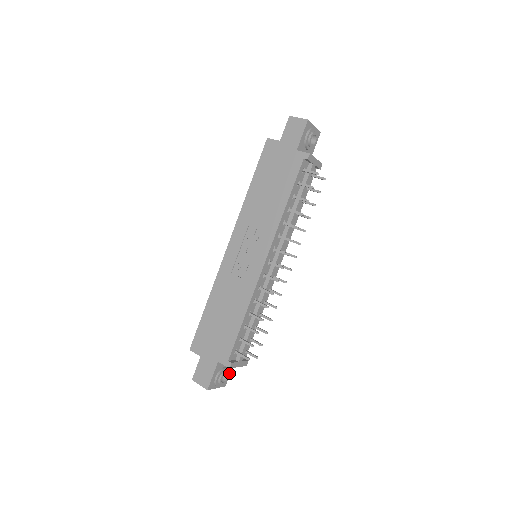
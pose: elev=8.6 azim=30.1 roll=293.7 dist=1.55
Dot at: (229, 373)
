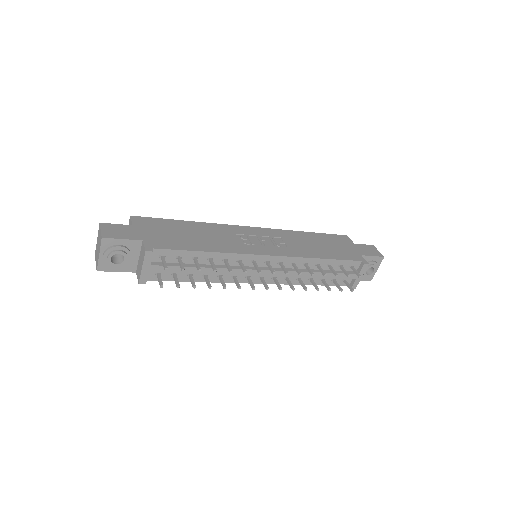
Dot at: (123, 265)
